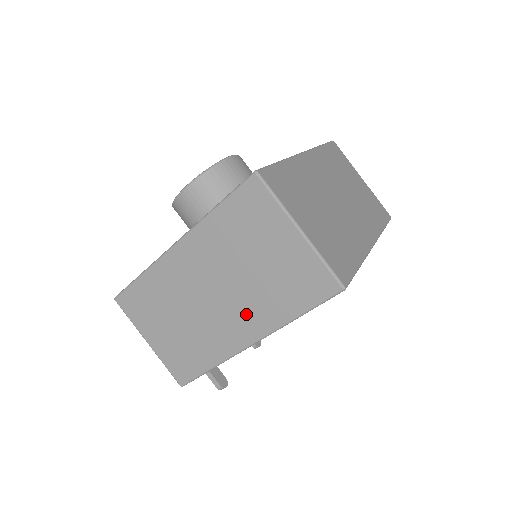
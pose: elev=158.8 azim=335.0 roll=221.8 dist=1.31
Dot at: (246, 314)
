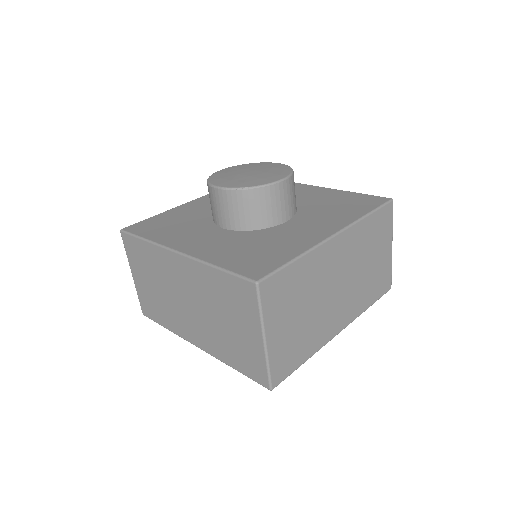
Dot at: (203, 333)
